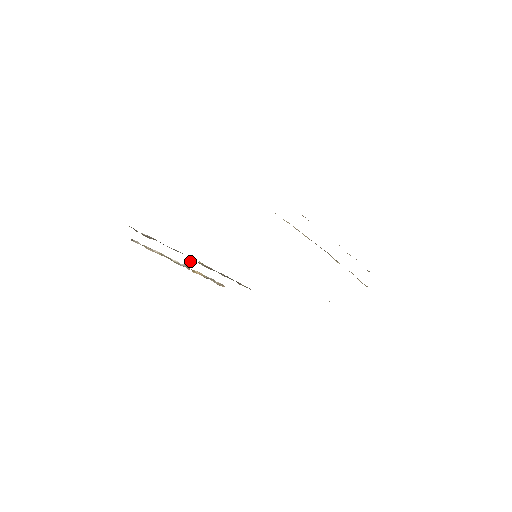
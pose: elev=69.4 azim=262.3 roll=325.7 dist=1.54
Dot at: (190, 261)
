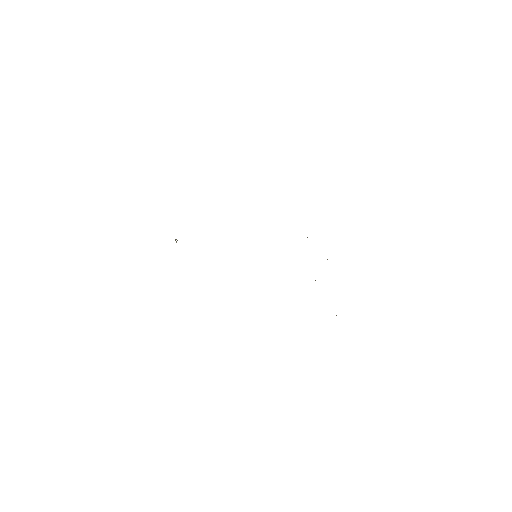
Dot at: (175, 239)
